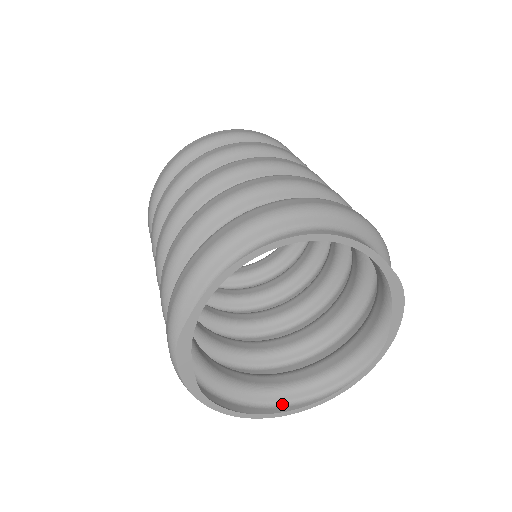
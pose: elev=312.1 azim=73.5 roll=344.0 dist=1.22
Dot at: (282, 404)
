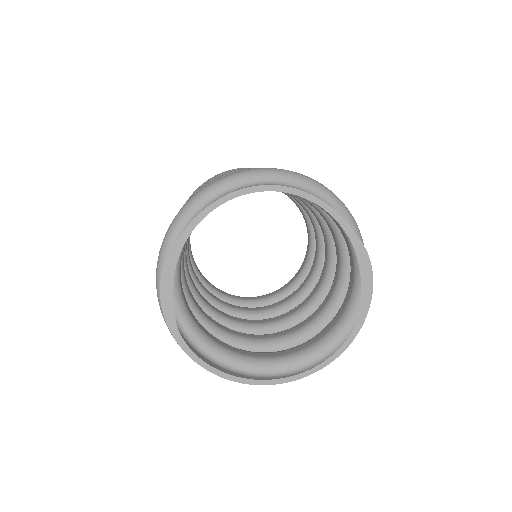
Dot at: (256, 375)
